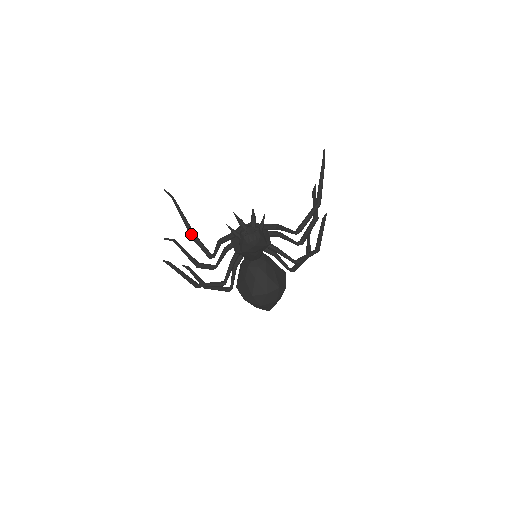
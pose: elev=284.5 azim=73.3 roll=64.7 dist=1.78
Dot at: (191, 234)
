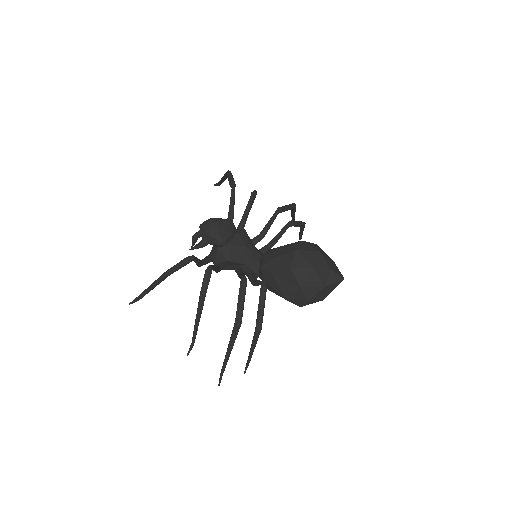
Dot at: (162, 275)
